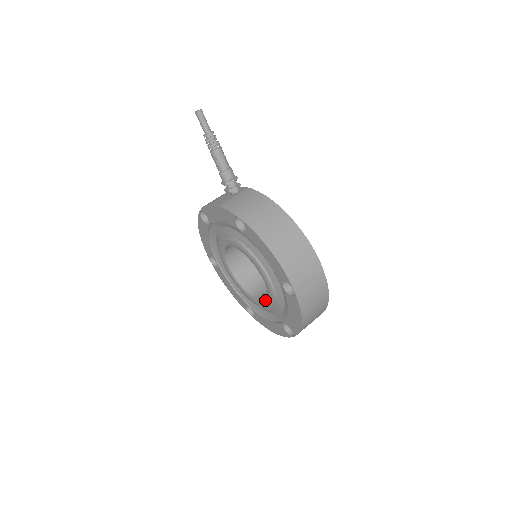
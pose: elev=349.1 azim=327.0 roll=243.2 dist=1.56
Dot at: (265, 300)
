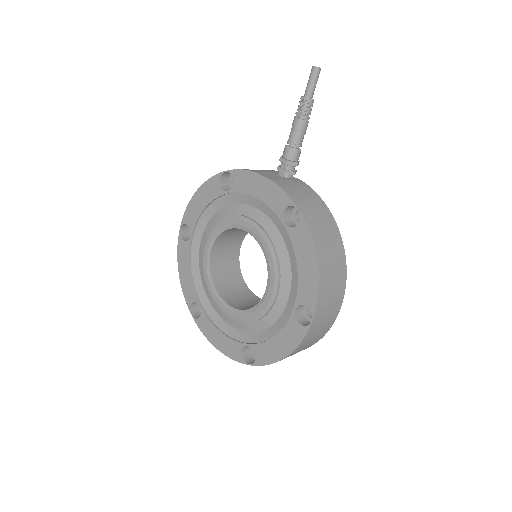
Dot at: (243, 310)
